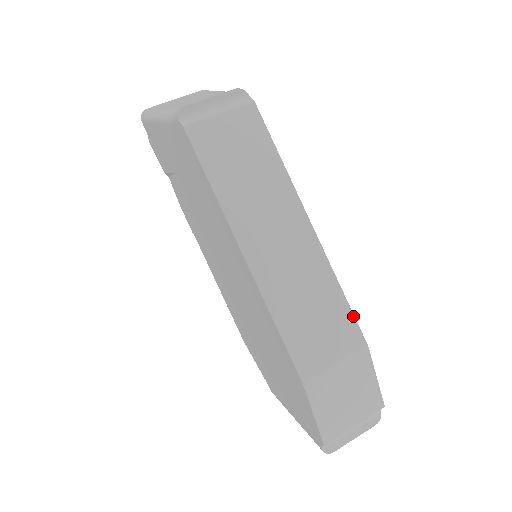
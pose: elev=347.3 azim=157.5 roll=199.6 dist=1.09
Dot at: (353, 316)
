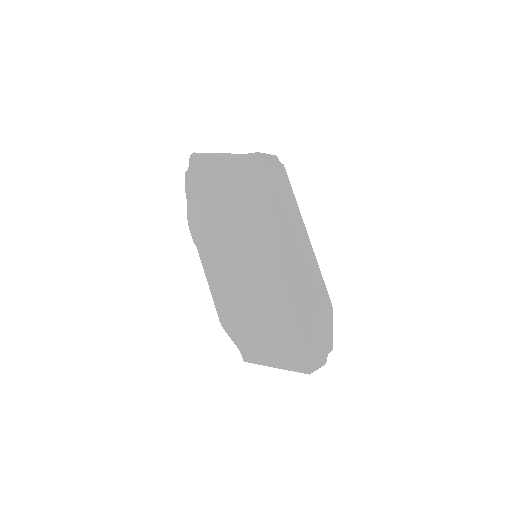
Dot at: (326, 288)
